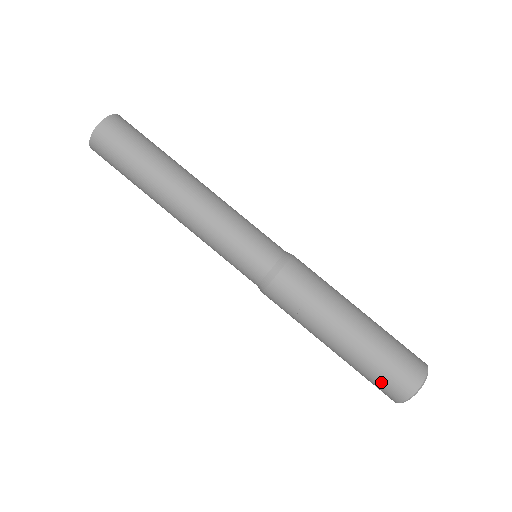
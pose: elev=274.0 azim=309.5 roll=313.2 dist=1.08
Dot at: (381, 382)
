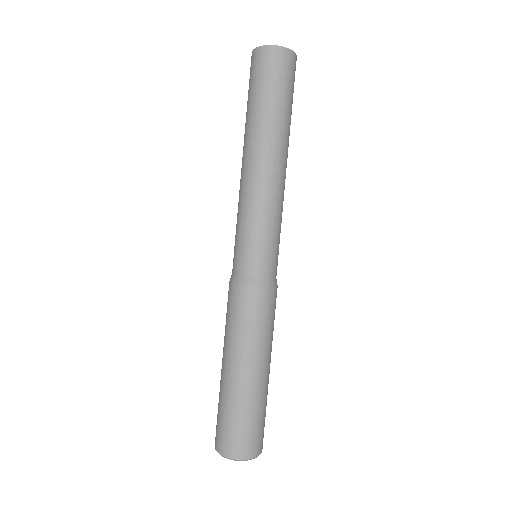
Dot at: occluded
